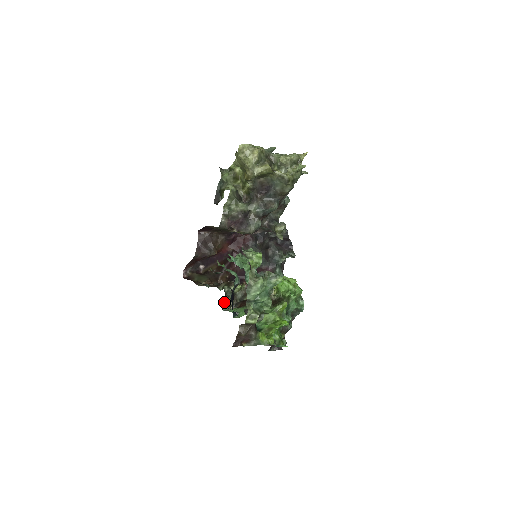
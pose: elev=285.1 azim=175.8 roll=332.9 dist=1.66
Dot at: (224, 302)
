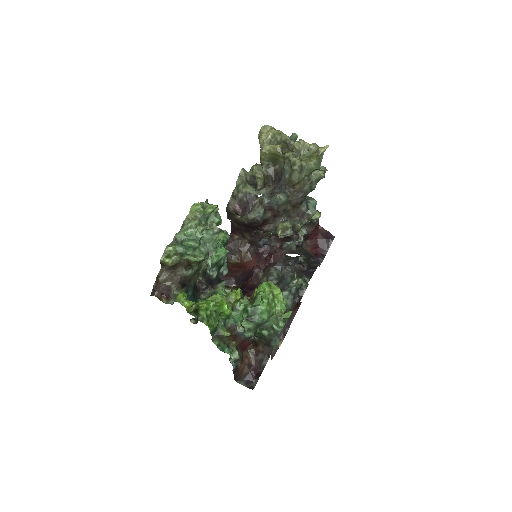
Dot at: occluded
